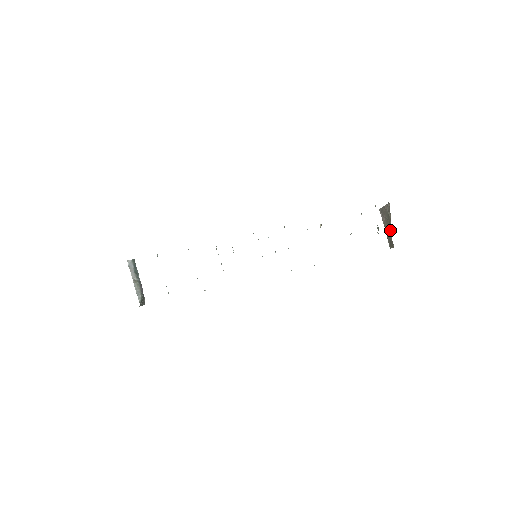
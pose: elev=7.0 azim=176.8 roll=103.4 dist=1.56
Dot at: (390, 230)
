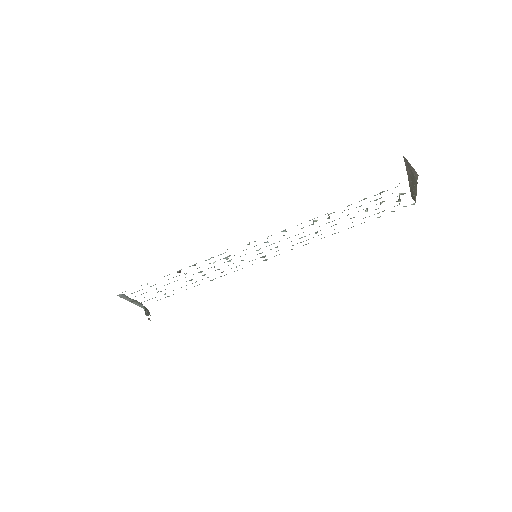
Dot at: (414, 191)
